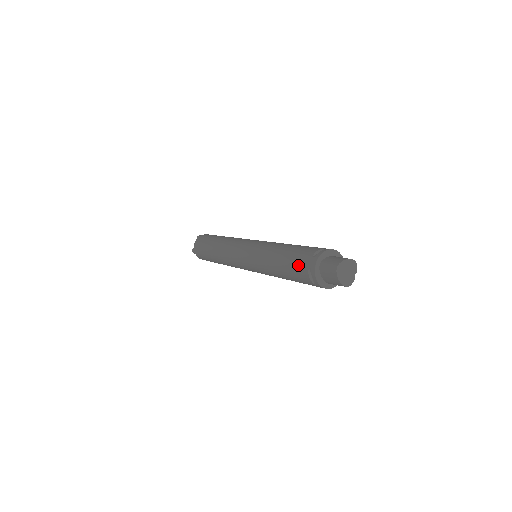
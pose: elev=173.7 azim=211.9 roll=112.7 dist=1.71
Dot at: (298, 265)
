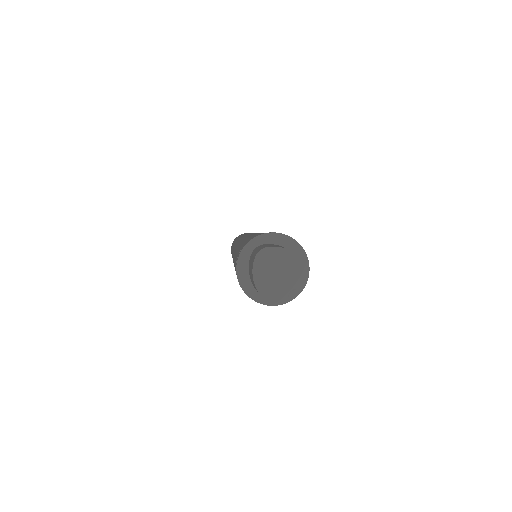
Dot at: occluded
